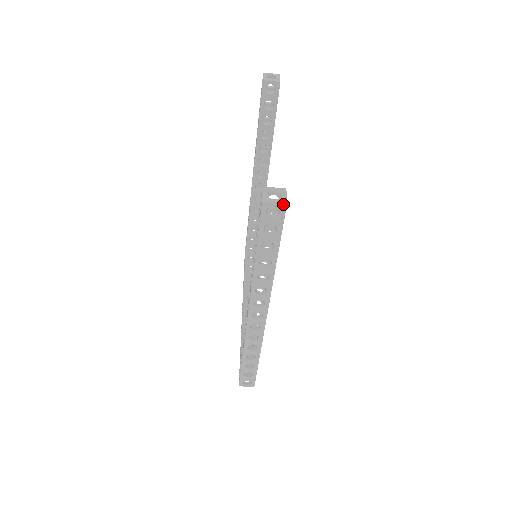
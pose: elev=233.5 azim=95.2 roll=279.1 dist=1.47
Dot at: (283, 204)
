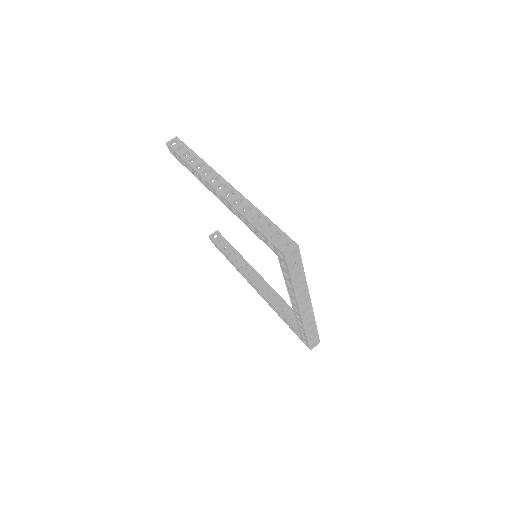
Dot at: (175, 138)
